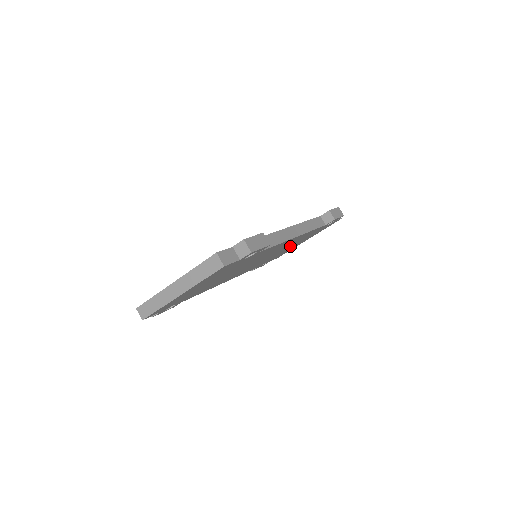
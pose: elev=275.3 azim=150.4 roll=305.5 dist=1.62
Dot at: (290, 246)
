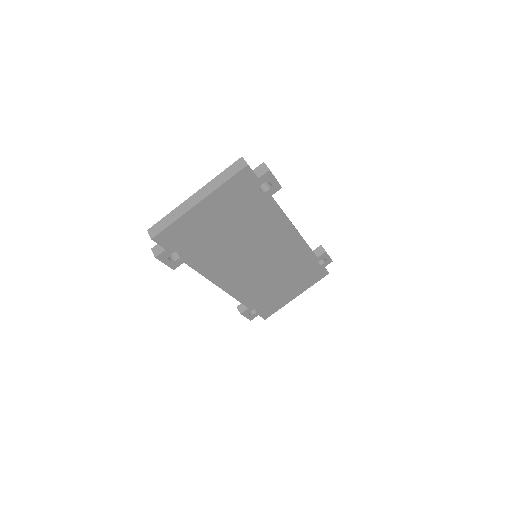
Dot at: (283, 279)
